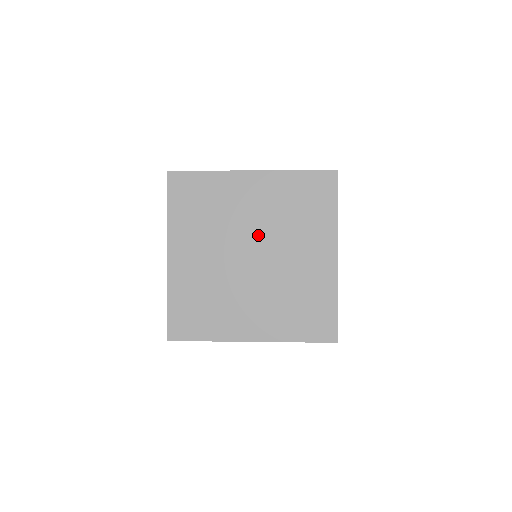
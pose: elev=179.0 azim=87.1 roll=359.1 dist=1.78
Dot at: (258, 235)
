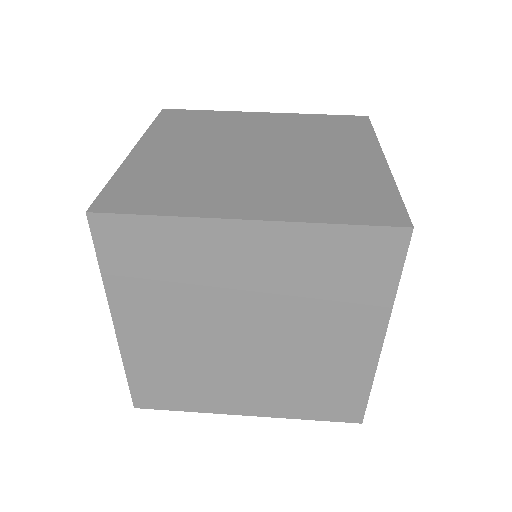
Dot at: (257, 312)
